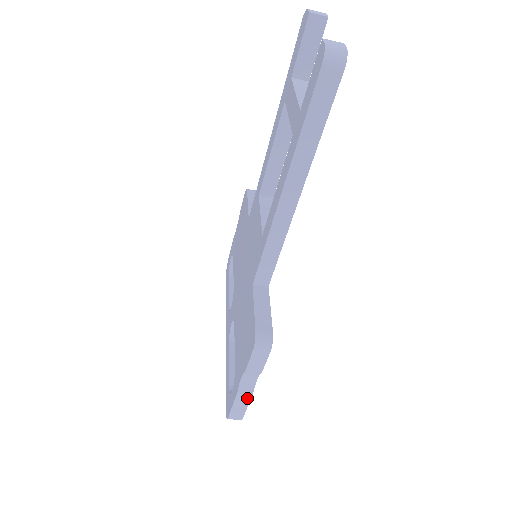
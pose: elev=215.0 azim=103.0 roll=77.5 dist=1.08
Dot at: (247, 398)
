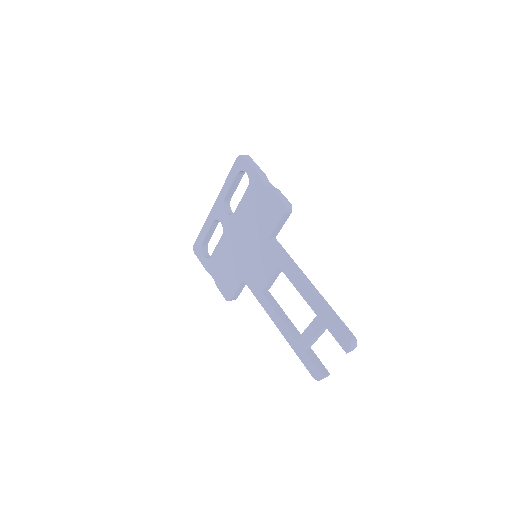
Dot at: occluded
